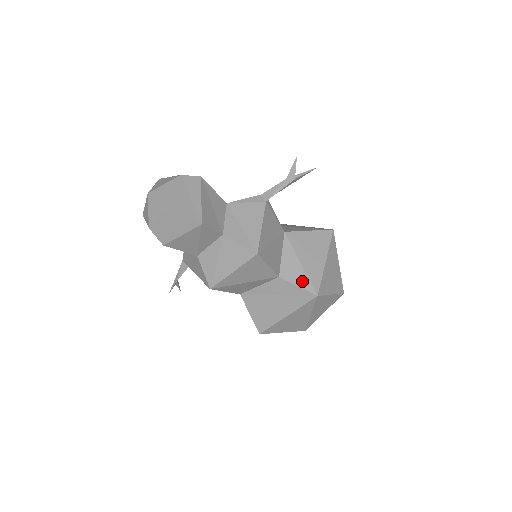
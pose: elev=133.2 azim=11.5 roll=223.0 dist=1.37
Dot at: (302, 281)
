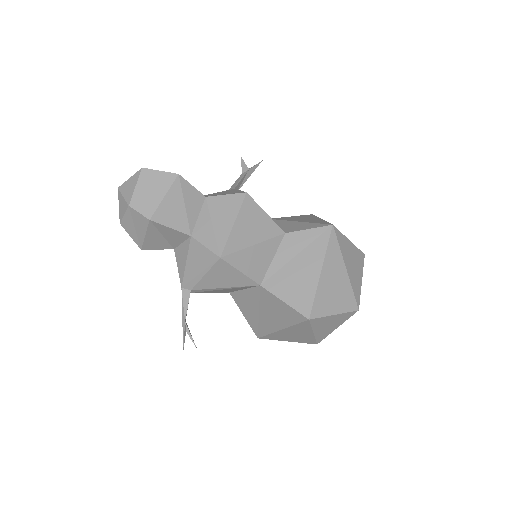
Dot at: (310, 226)
